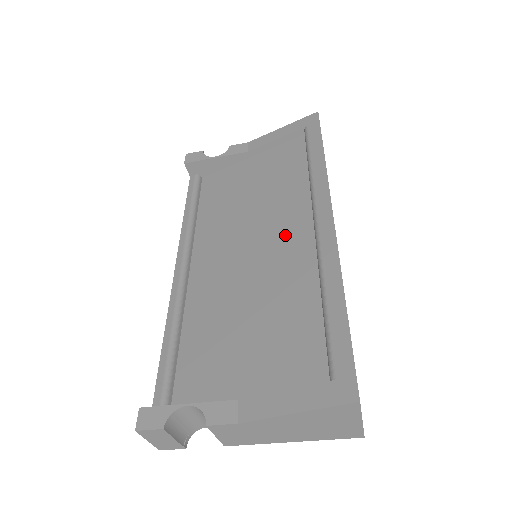
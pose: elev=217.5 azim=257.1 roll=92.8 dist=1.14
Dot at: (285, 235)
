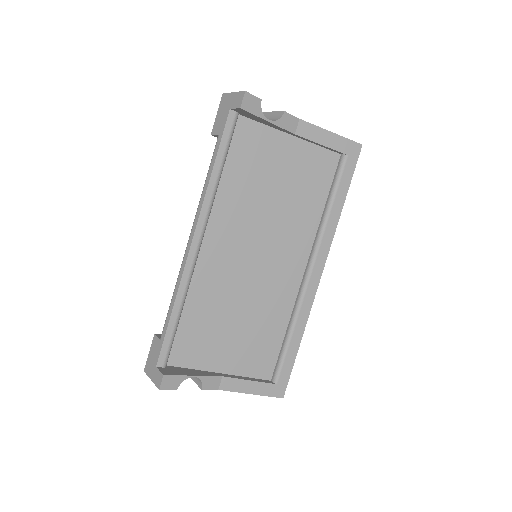
Dot at: (286, 260)
